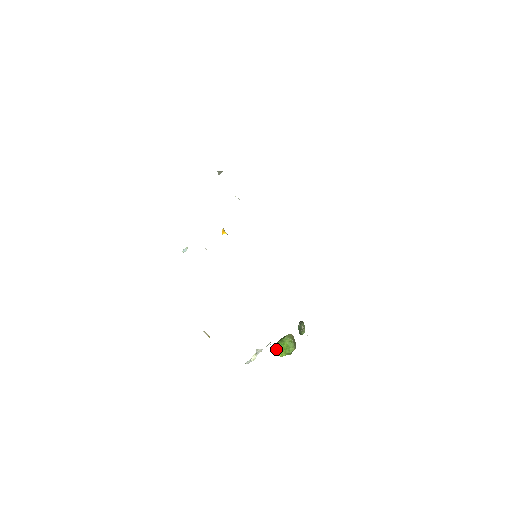
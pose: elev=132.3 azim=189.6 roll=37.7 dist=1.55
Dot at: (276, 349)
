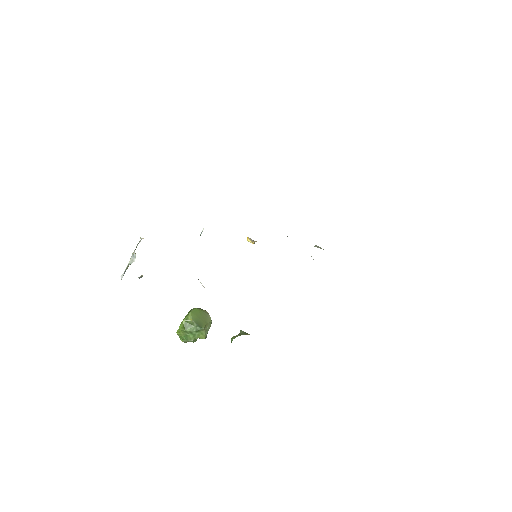
Dot at: occluded
